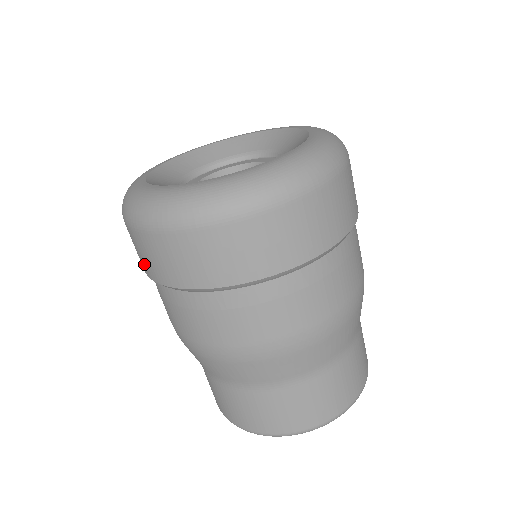
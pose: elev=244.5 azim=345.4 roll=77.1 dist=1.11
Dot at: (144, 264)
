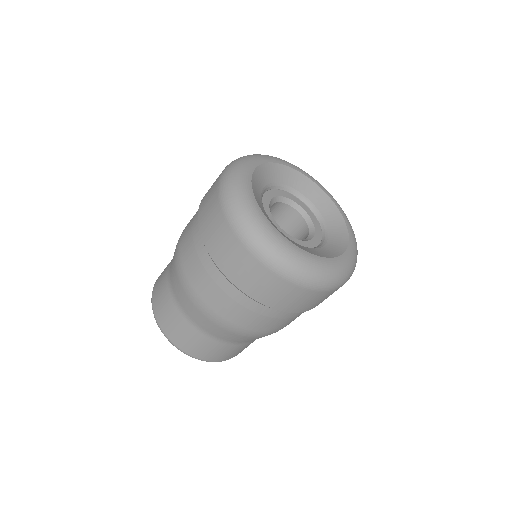
Dot at: (225, 261)
